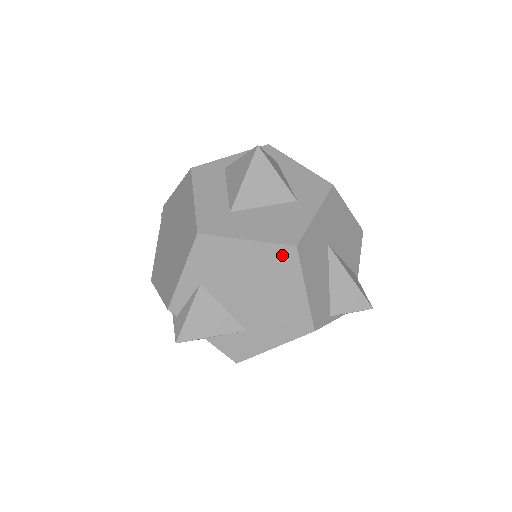
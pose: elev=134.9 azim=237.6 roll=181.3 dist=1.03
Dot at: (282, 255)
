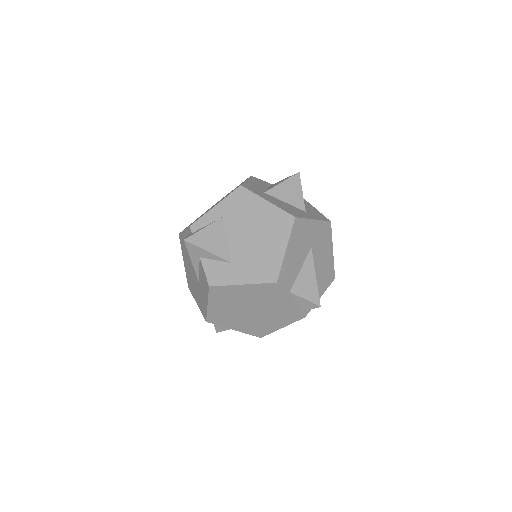
Dot at: (283, 219)
